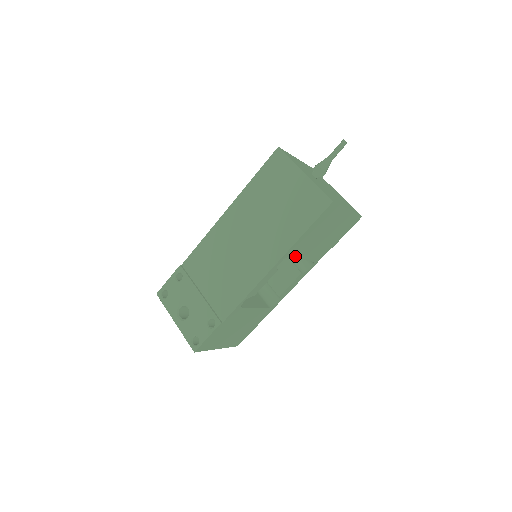
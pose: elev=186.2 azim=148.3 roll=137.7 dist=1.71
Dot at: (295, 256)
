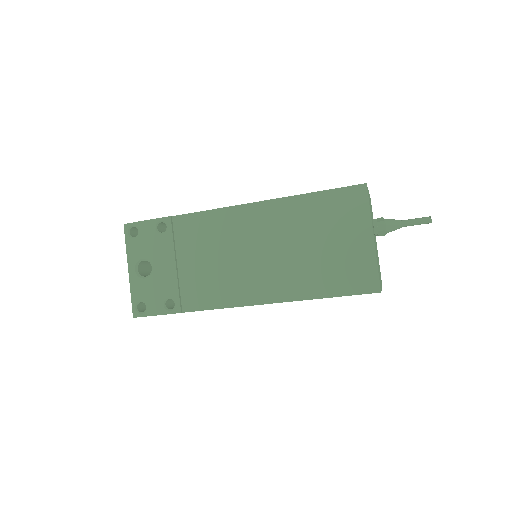
Dot at: occluded
